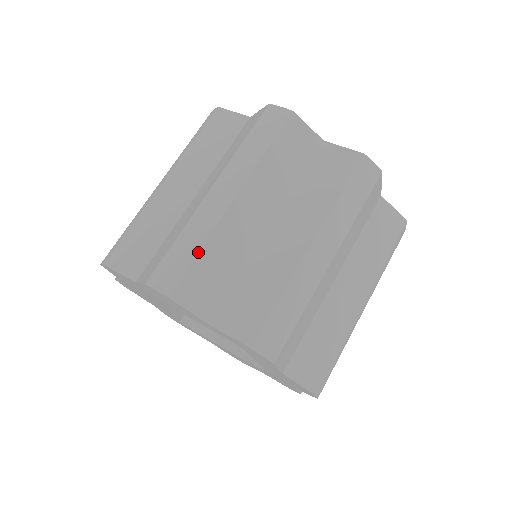
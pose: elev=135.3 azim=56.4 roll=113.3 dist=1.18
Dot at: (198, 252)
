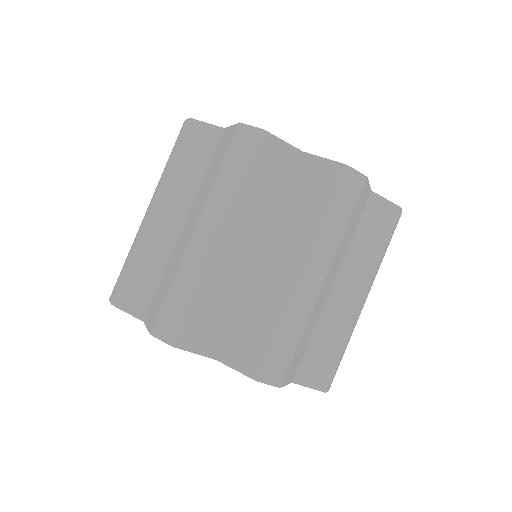
Dot at: (128, 264)
